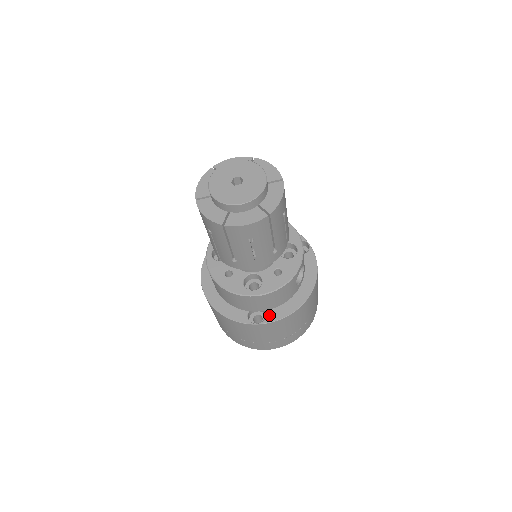
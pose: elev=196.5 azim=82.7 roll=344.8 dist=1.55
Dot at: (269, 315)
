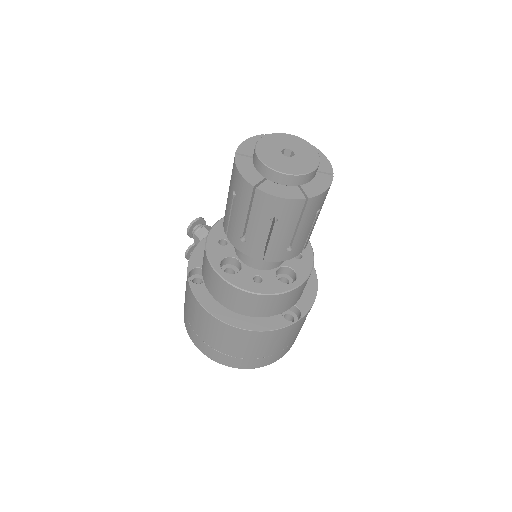
Dot at: (301, 306)
